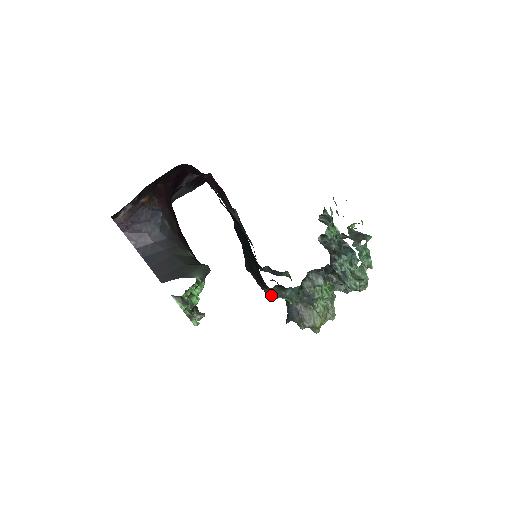
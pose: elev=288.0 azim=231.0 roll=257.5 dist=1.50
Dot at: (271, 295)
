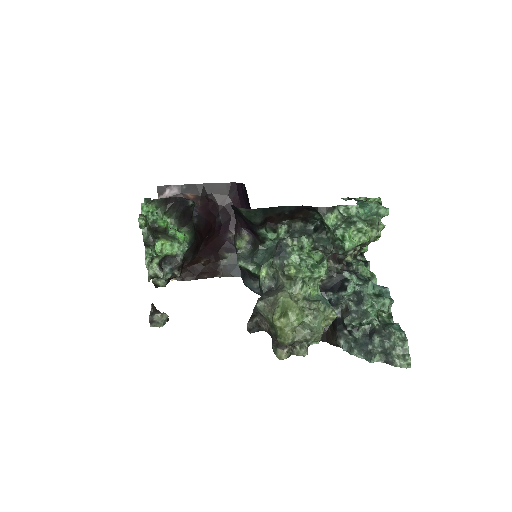
Dot at: (241, 257)
